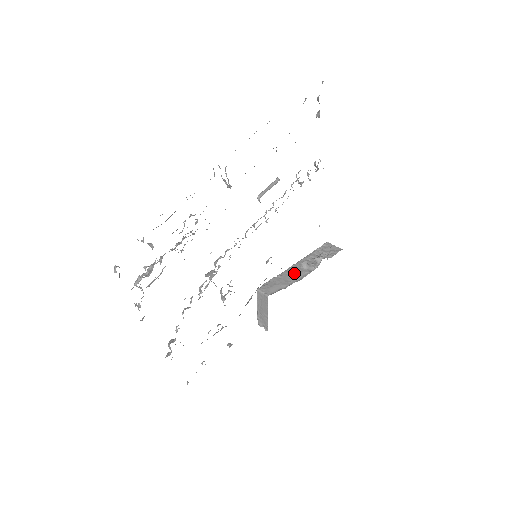
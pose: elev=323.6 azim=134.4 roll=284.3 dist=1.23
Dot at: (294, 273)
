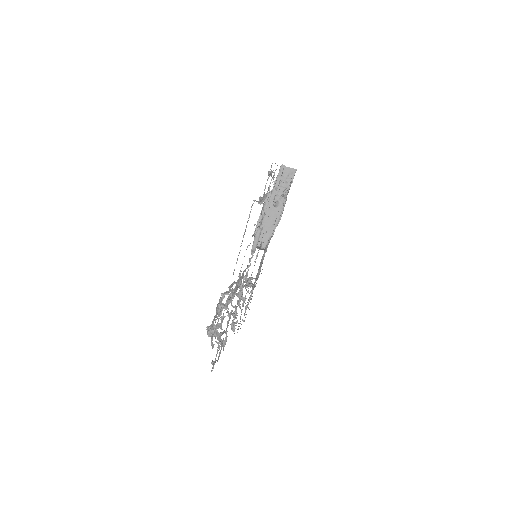
Dot at: (272, 216)
